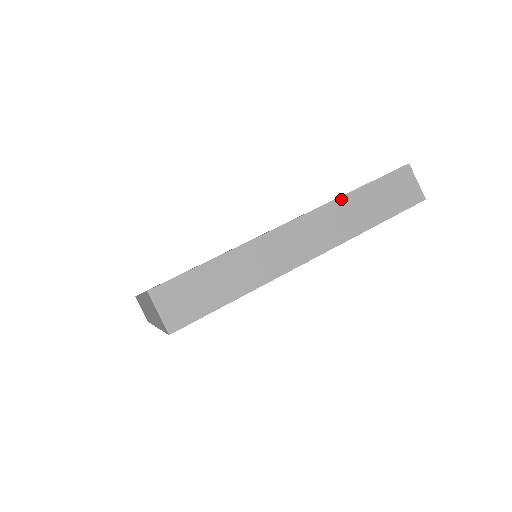
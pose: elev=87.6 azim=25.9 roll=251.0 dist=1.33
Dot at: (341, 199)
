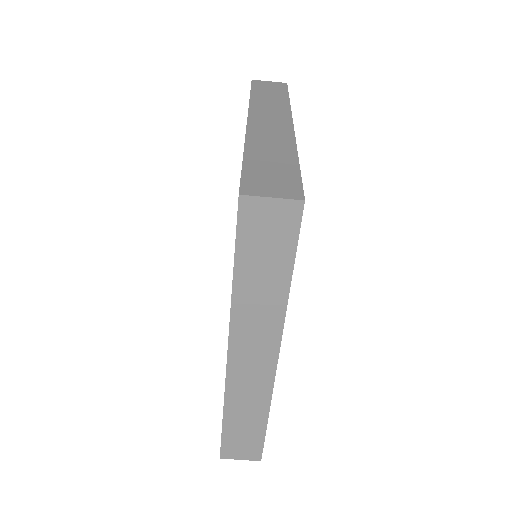
Dot at: (252, 102)
